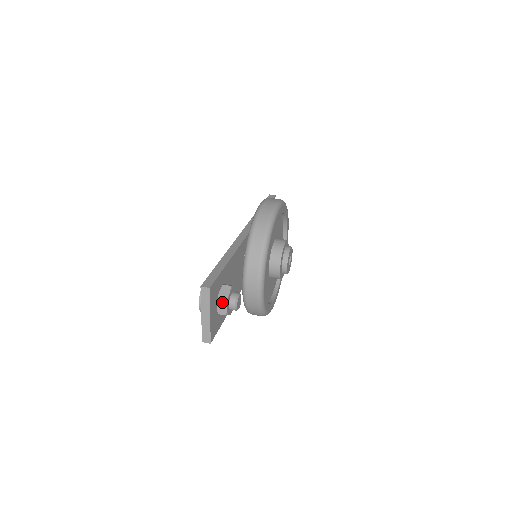
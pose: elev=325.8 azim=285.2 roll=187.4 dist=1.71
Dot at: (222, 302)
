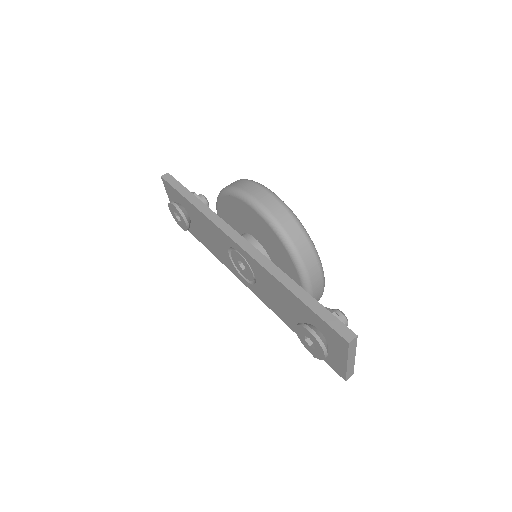
Dot at: occluded
